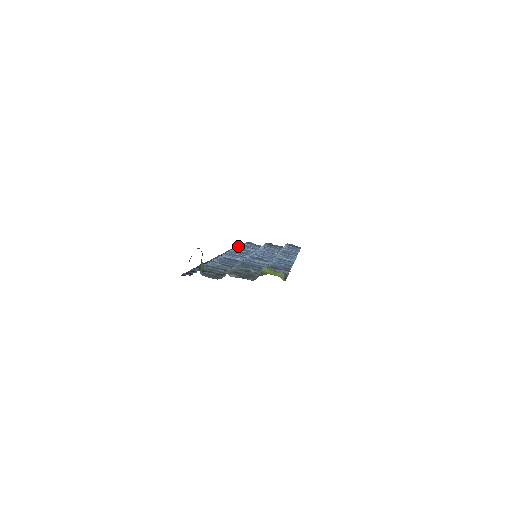
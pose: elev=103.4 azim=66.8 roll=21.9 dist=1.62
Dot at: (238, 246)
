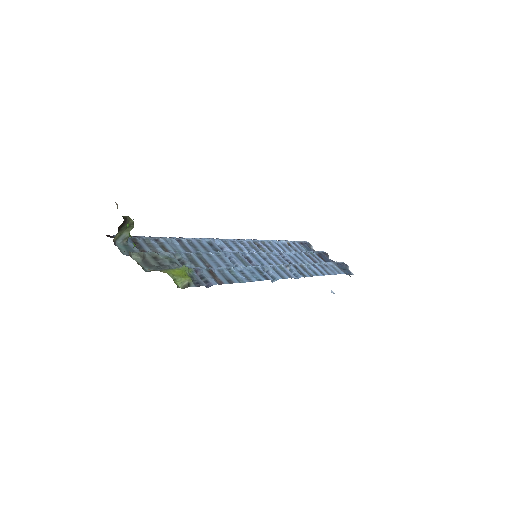
Dot at: (273, 240)
